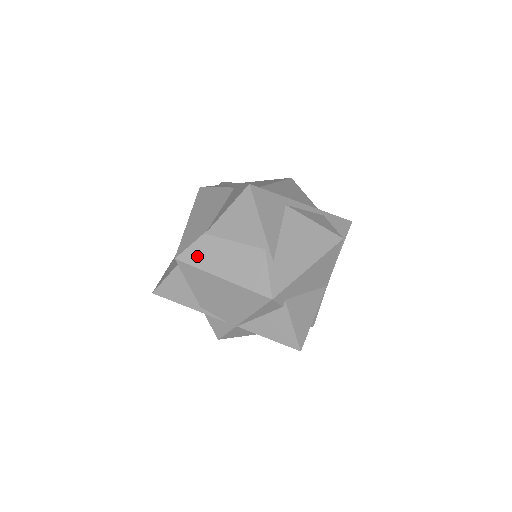
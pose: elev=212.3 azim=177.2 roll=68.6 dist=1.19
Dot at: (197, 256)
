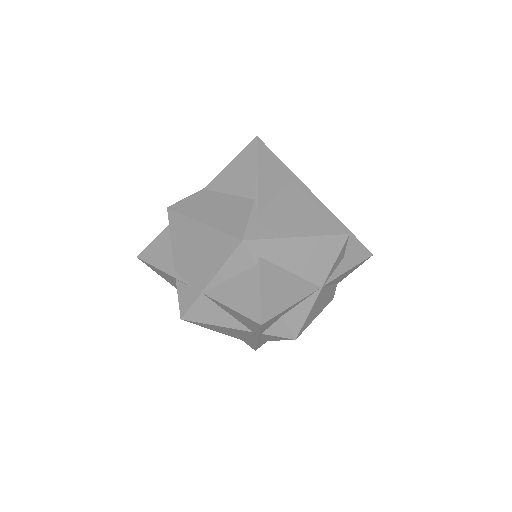
Dot at: (188, 205)
